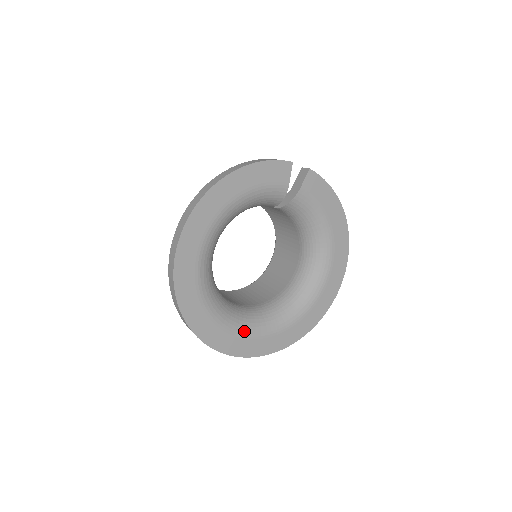
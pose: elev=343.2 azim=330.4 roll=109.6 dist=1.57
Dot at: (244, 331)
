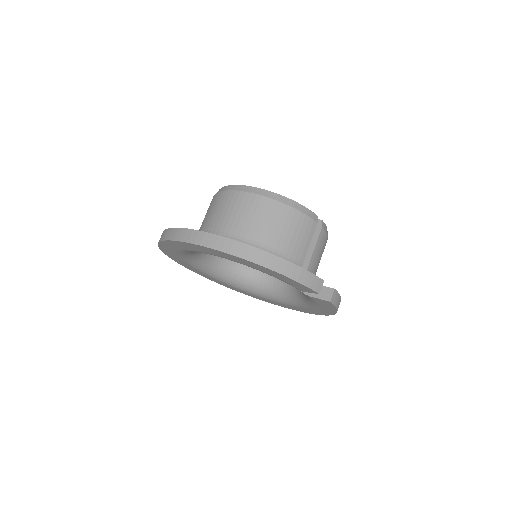
Dot at: (199, 269)
